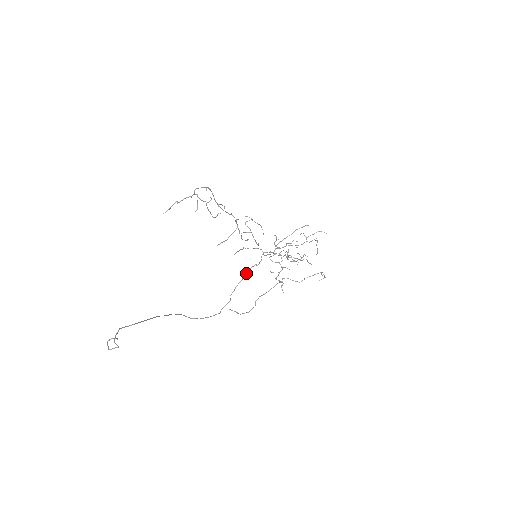
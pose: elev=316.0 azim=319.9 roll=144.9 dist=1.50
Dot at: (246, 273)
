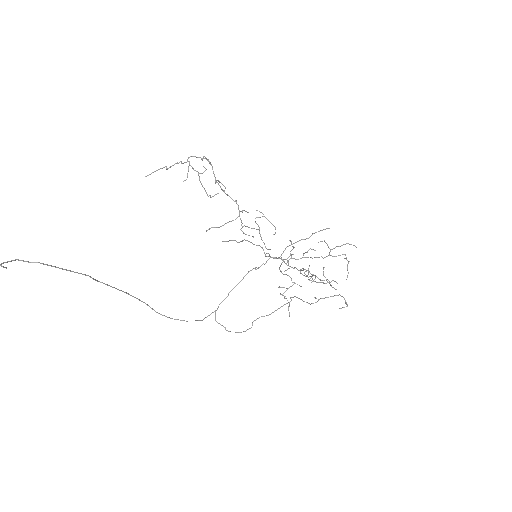
Dot at: occluded
